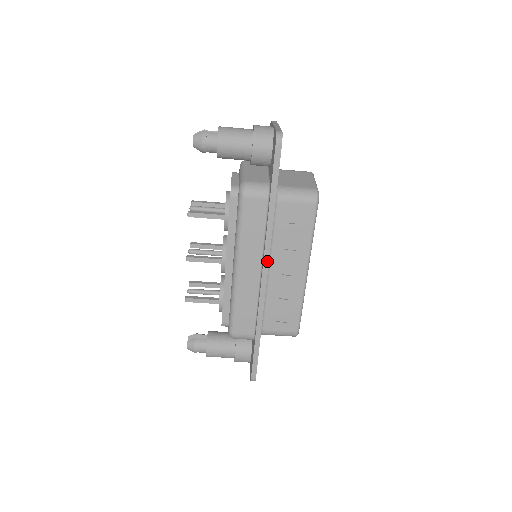
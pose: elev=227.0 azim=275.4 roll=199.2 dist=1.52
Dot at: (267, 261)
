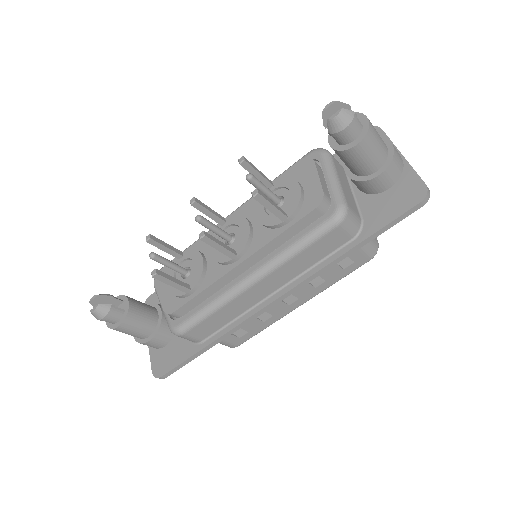
Dot at: (292, 292)
